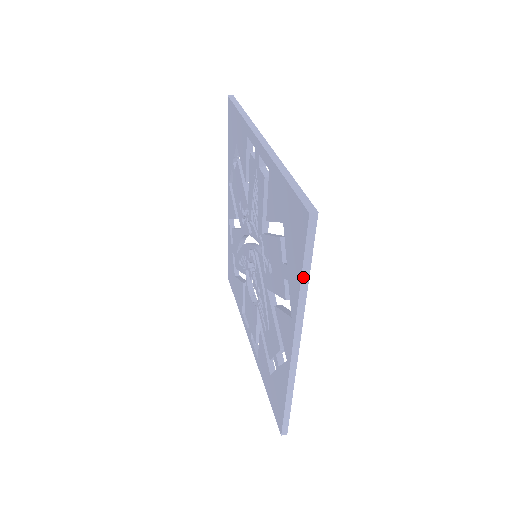
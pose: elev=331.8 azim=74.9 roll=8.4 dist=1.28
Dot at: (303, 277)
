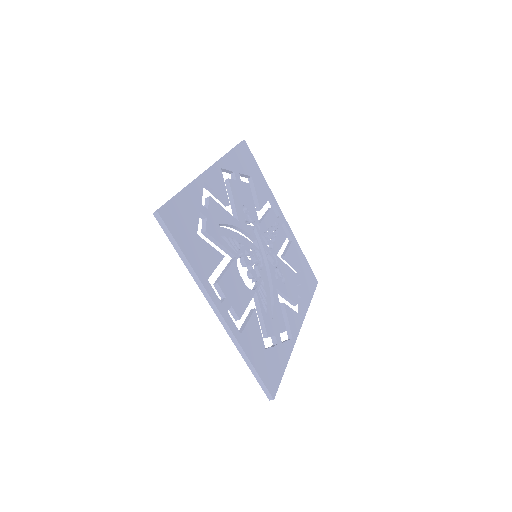
Dot at: occluded
